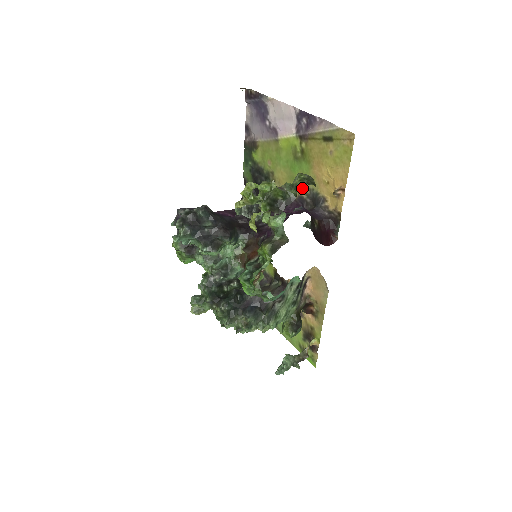
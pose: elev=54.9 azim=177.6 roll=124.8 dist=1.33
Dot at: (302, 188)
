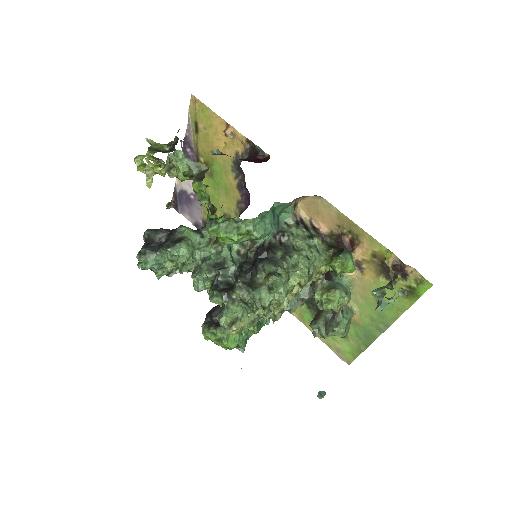
Dot at: (232, 181)
